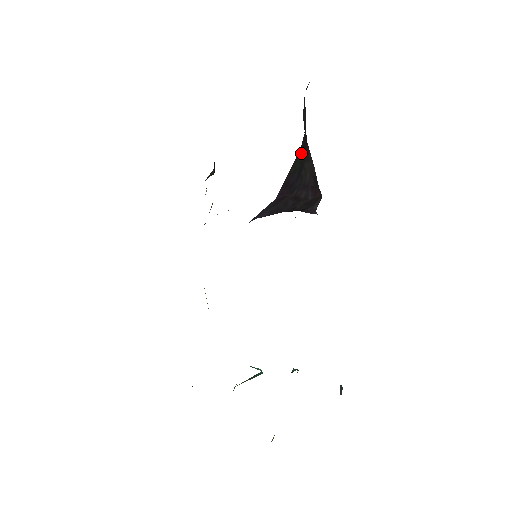
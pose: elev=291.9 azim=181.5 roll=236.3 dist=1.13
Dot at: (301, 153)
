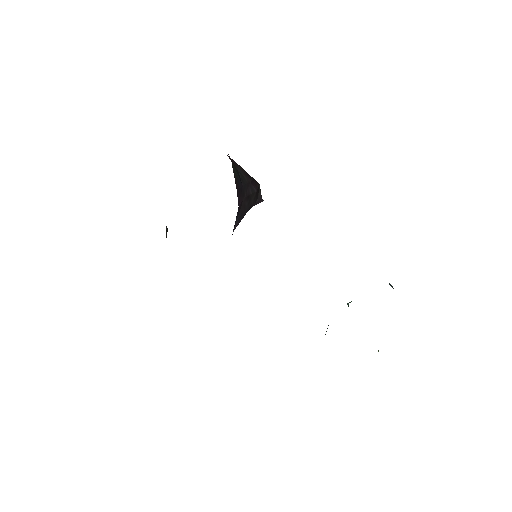
Dot at: (232, 163)
